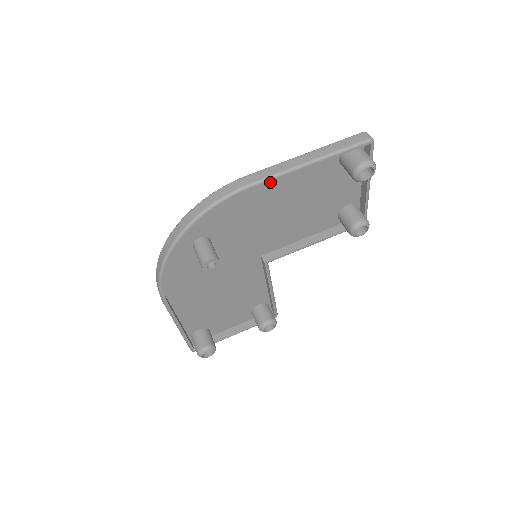
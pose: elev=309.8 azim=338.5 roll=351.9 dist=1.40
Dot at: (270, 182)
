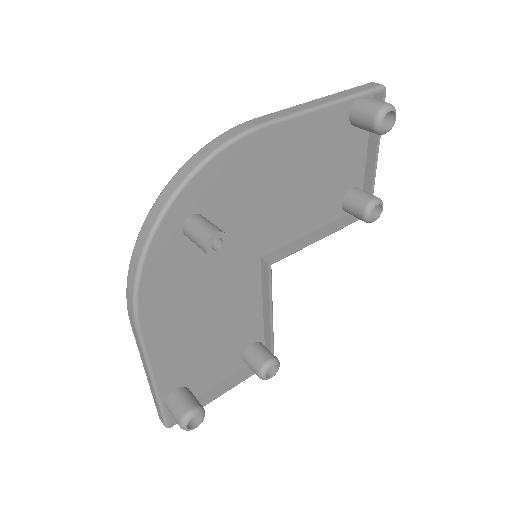
Dot at: (280, 133)
